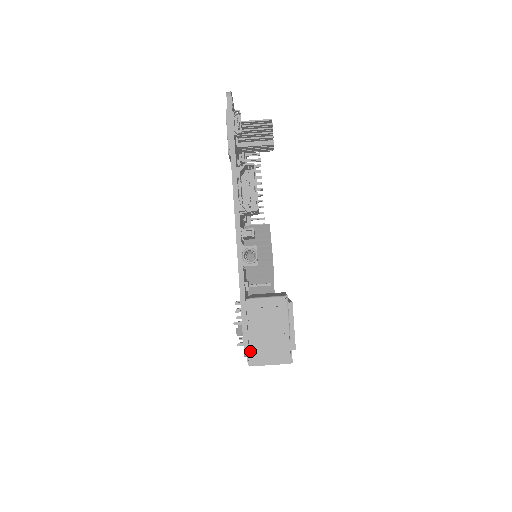
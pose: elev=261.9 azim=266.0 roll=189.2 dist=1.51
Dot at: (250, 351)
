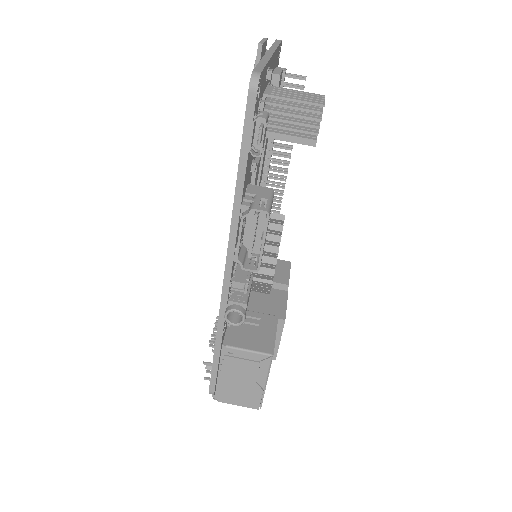
Dot at: (217, 388)
